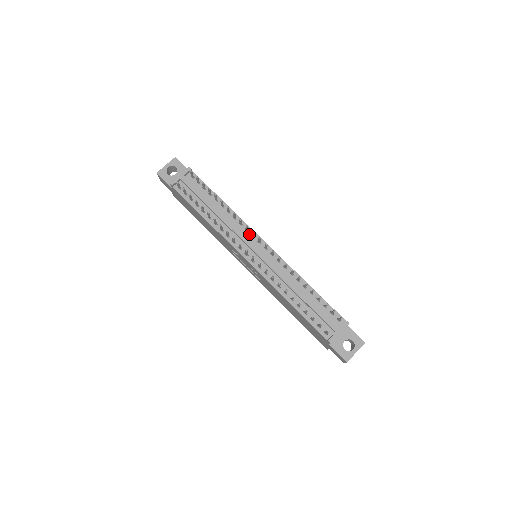
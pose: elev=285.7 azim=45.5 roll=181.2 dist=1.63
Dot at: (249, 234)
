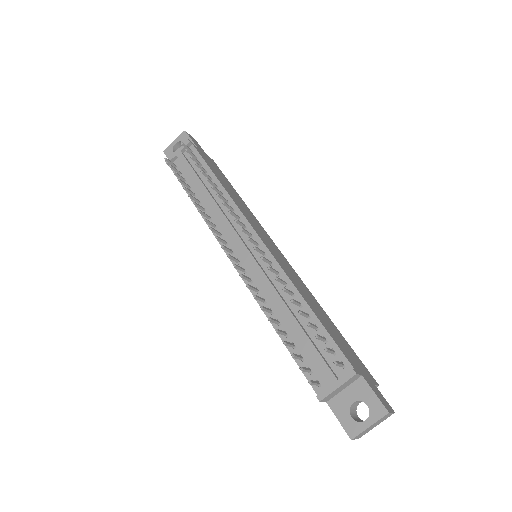
Dot at: occluded
